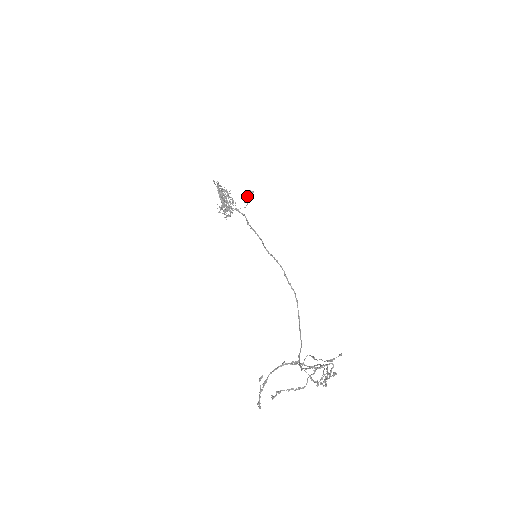
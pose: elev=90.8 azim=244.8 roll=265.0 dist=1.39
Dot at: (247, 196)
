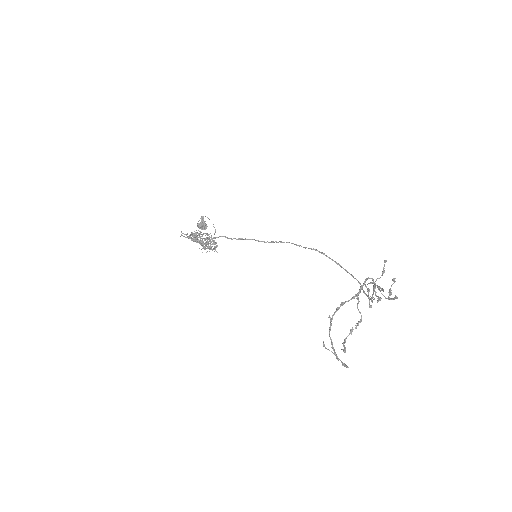
Dot at: (201, 224)
